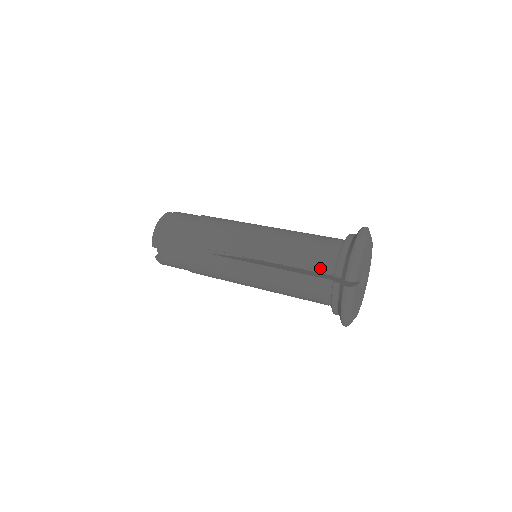
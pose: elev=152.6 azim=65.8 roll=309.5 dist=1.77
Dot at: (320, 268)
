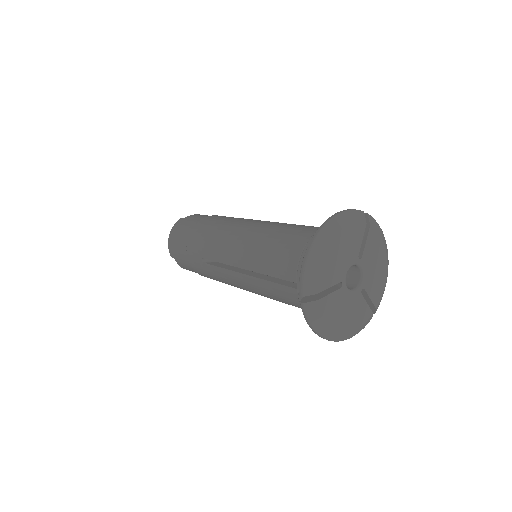
Dot at: (288, 276)
